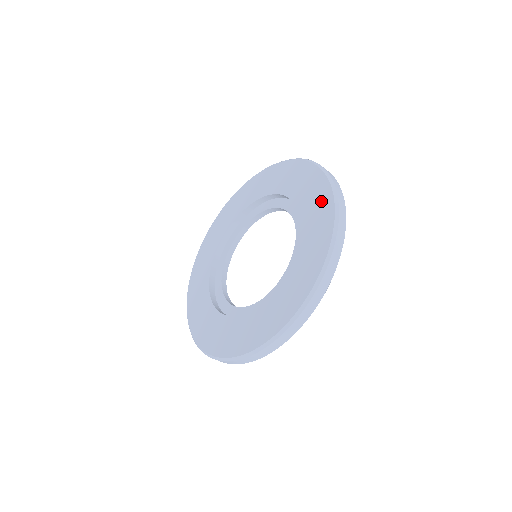
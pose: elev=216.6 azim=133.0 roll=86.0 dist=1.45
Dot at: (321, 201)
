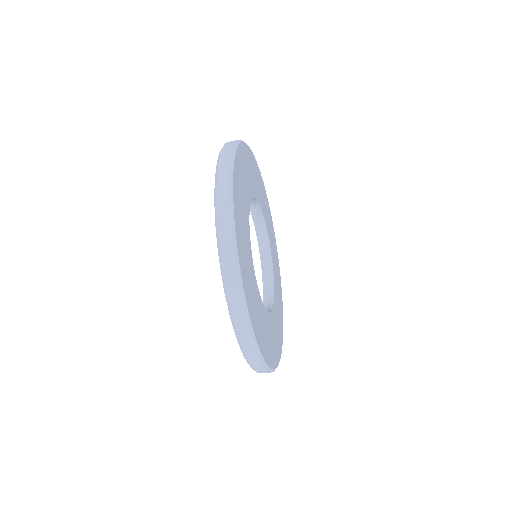
Dot at: occluded
